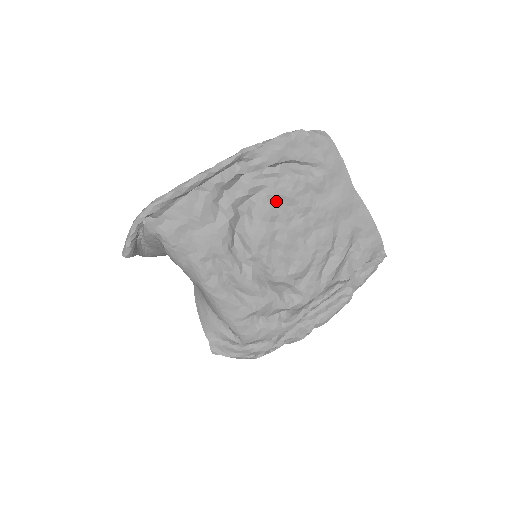
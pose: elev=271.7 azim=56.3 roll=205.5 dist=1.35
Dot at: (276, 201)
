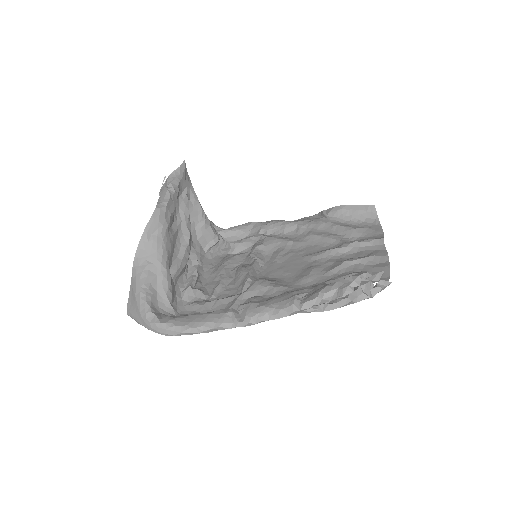
Dot at: (302, 282)
